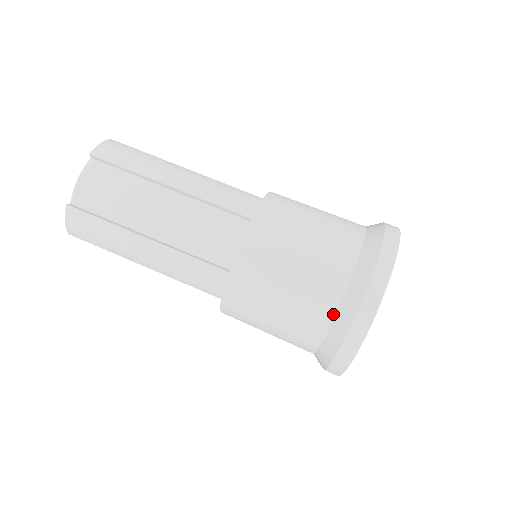
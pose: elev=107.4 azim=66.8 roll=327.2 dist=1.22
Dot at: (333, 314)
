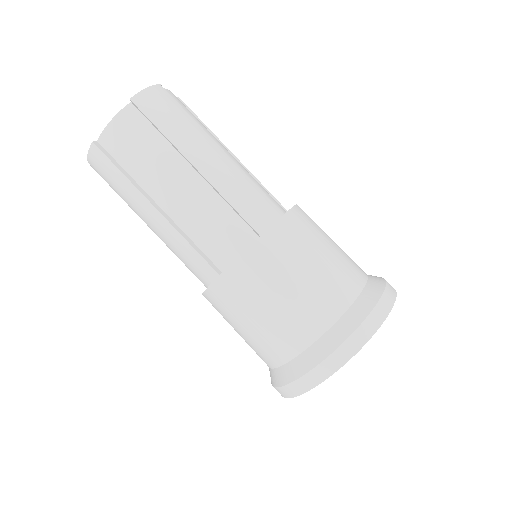
Dot at: (293, 356)
